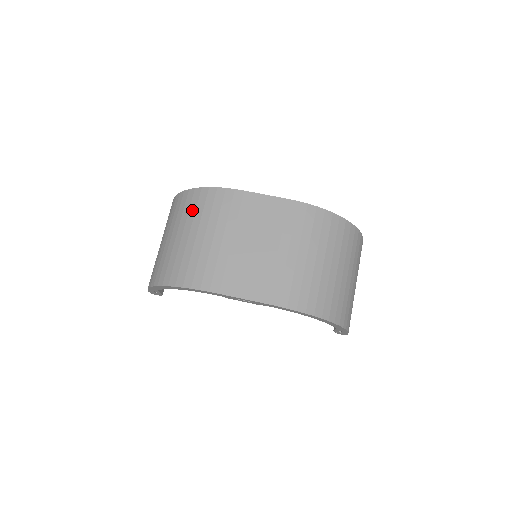
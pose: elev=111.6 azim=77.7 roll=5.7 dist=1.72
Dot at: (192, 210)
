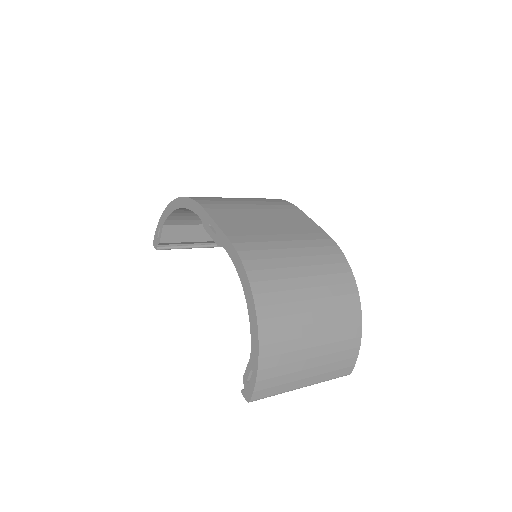
Dot at: occluded
